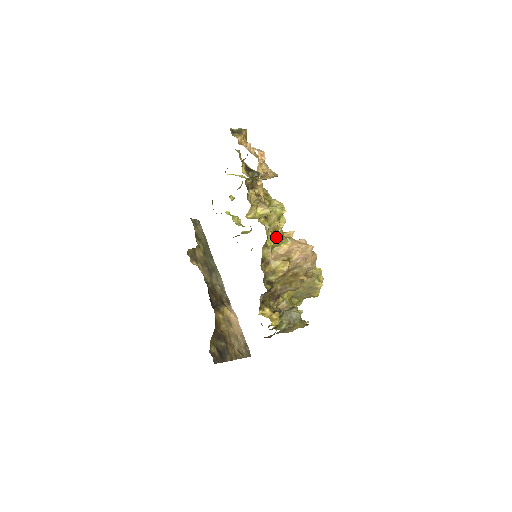
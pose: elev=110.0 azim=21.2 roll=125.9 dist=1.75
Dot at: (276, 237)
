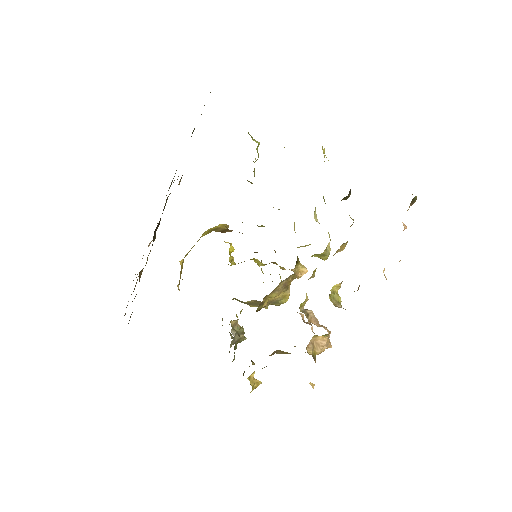
Dot at: occluded
